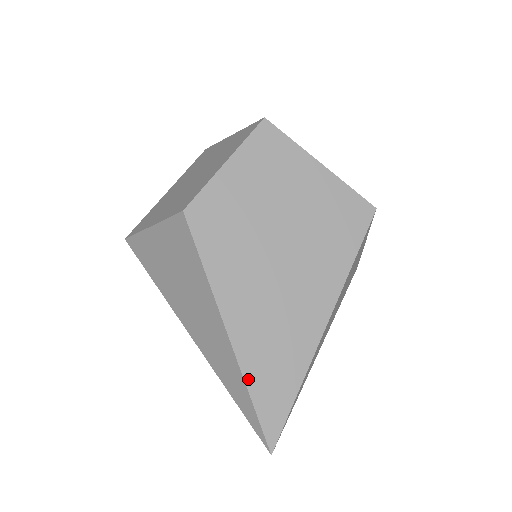
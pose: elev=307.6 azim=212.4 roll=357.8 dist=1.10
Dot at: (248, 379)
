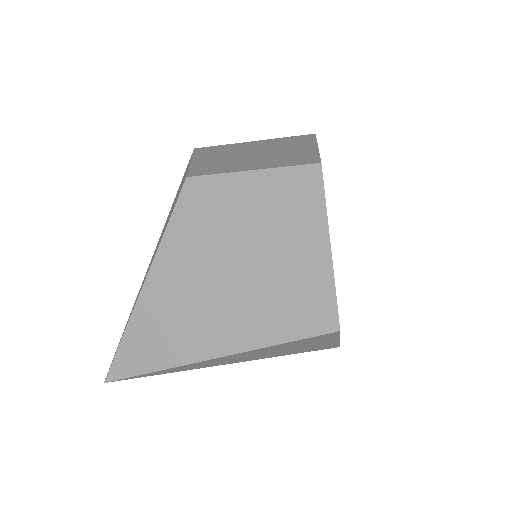
Dot at: (129, 329)
